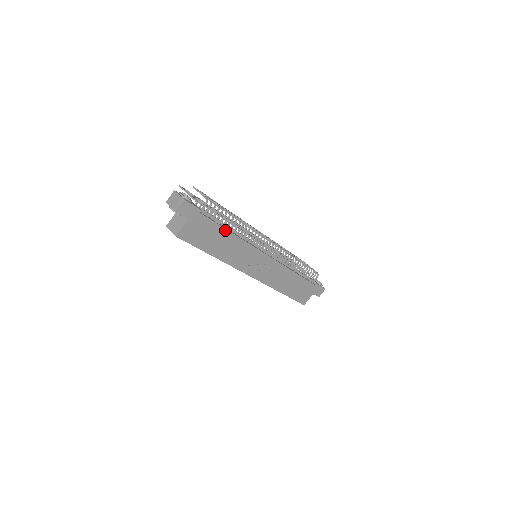
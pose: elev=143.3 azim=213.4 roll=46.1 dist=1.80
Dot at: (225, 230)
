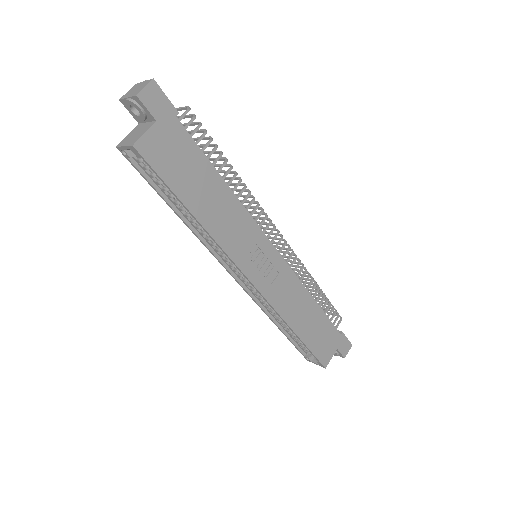
Dot at: (215, 171)
